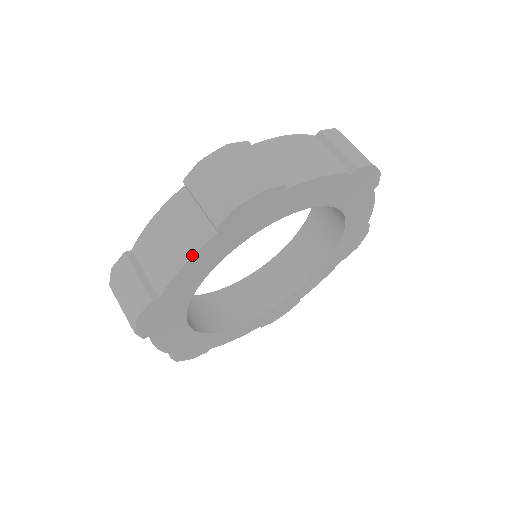
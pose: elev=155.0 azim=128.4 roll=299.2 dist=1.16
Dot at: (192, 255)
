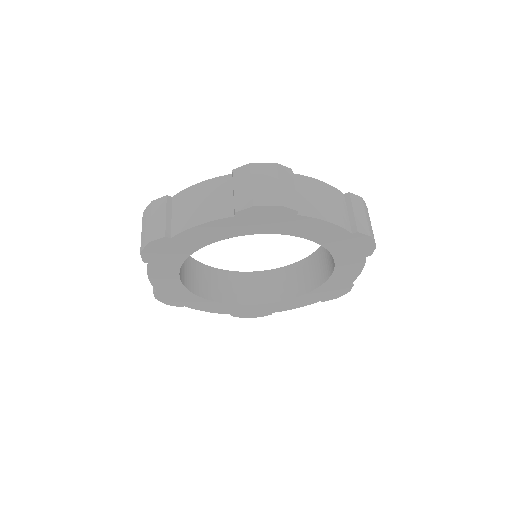
Dot at: (337, 224)
